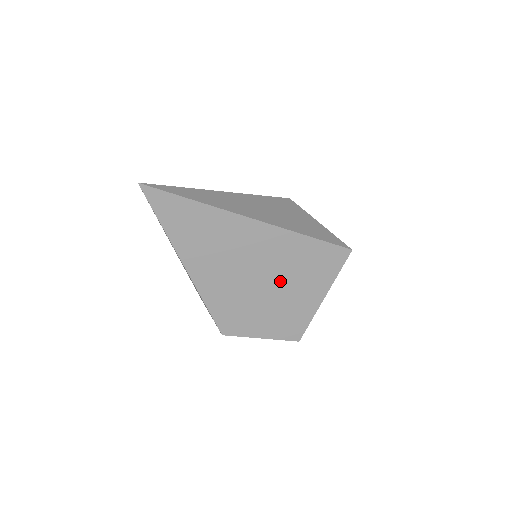
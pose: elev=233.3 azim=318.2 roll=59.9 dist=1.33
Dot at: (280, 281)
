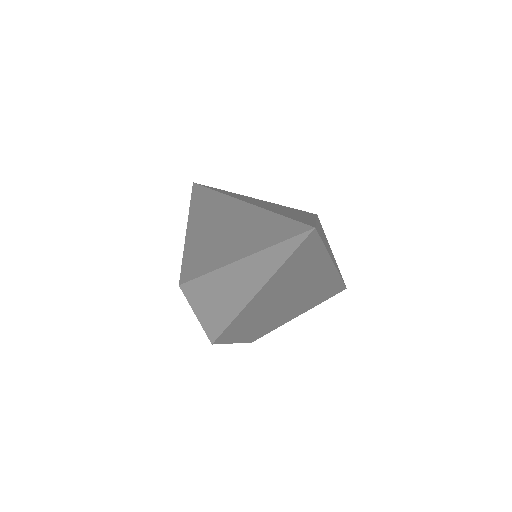
Dot at: (293, 306)
